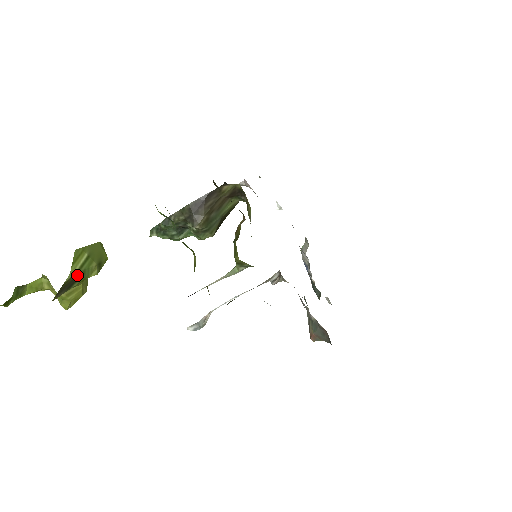
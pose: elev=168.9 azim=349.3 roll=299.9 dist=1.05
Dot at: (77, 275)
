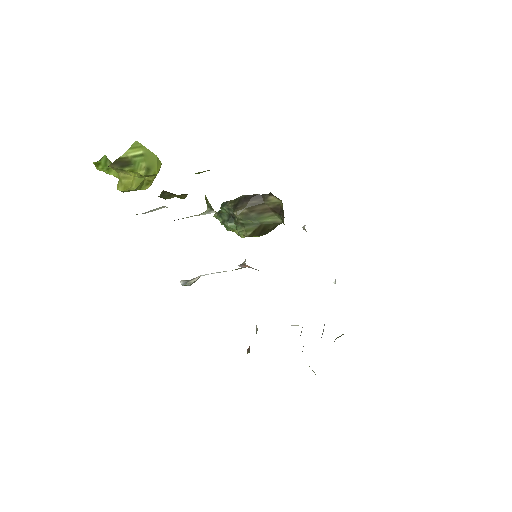
Dot at: (130, 160)
